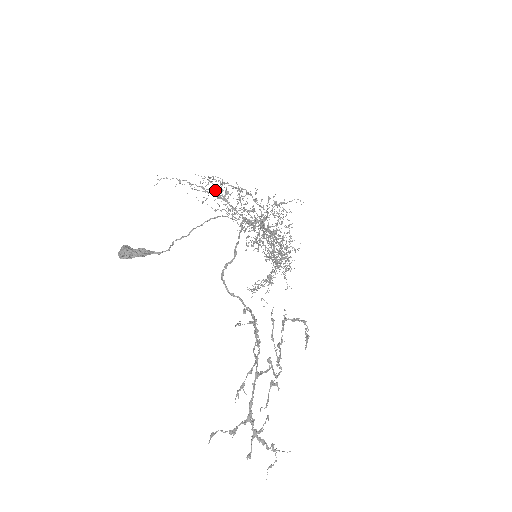
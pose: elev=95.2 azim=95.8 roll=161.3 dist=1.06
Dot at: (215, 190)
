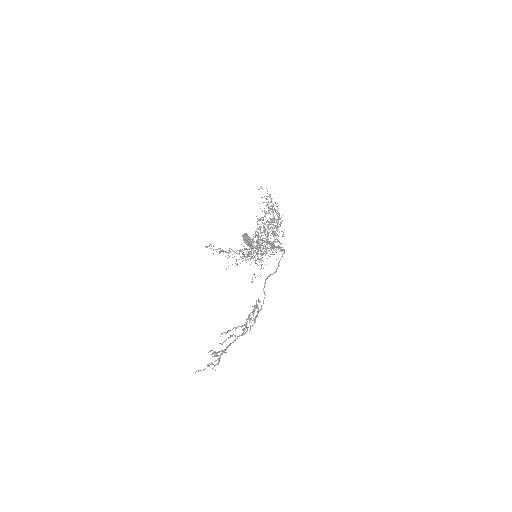
Dot at: (279, 218)
